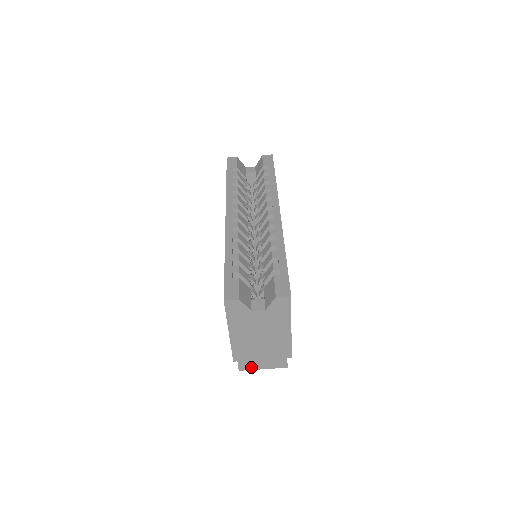
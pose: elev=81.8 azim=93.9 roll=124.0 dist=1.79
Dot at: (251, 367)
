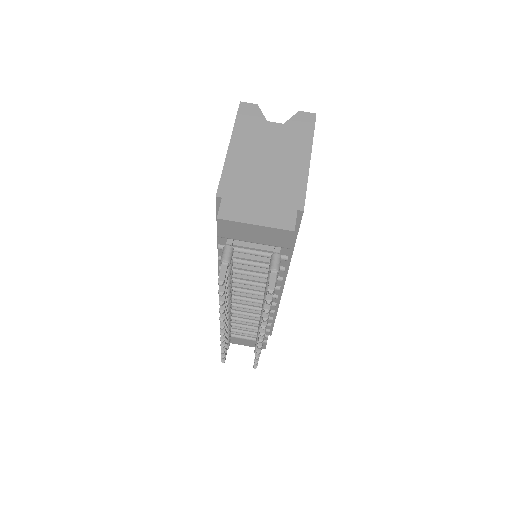
Dot at: (238, 216)
